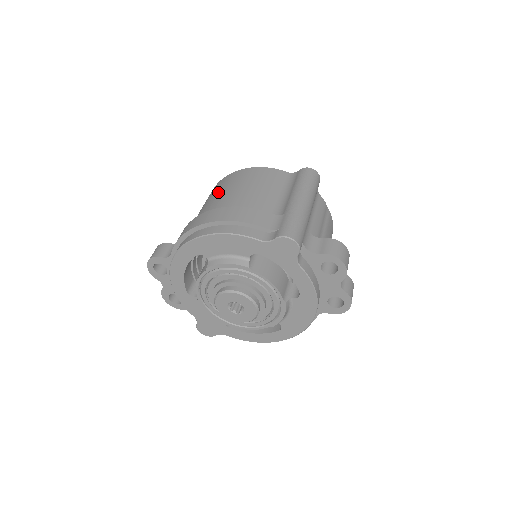
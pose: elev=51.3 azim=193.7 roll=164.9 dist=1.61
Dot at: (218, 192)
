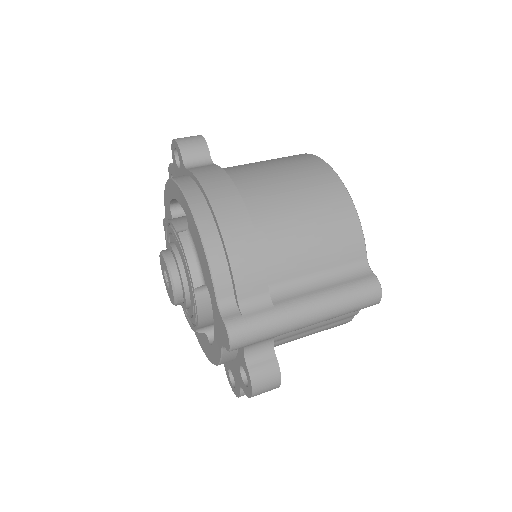
Dot at: (294, 182)
